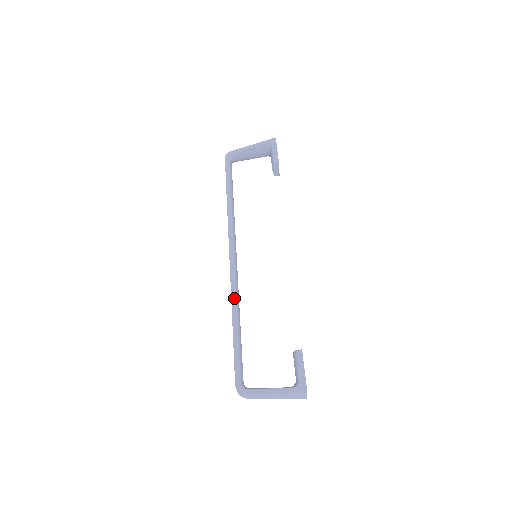
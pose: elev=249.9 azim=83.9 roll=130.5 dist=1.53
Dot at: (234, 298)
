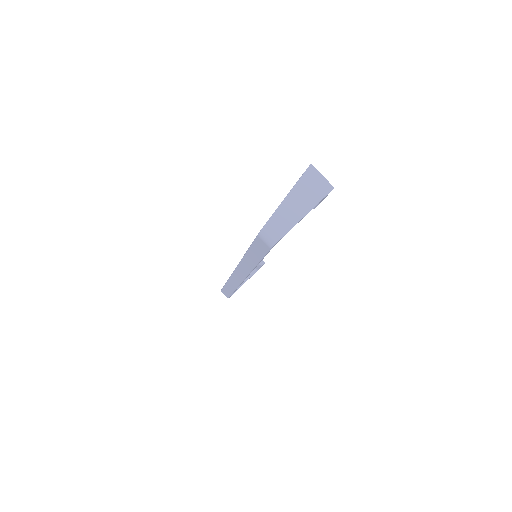
Dot at: occluded
